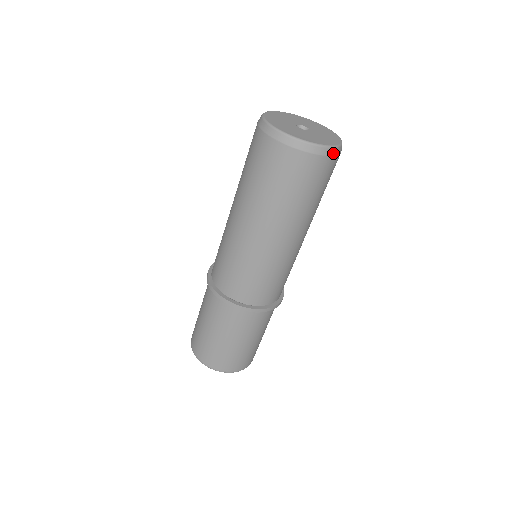
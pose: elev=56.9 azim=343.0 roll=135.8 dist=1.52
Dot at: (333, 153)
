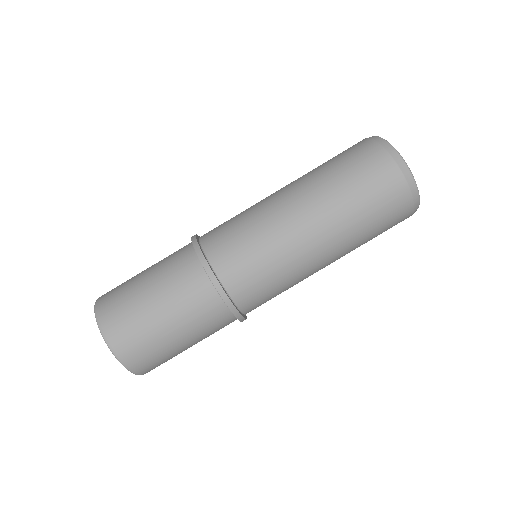
Dot at: (410, 183)
